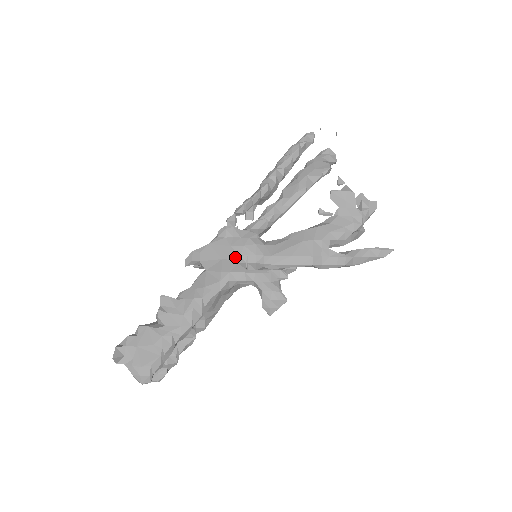
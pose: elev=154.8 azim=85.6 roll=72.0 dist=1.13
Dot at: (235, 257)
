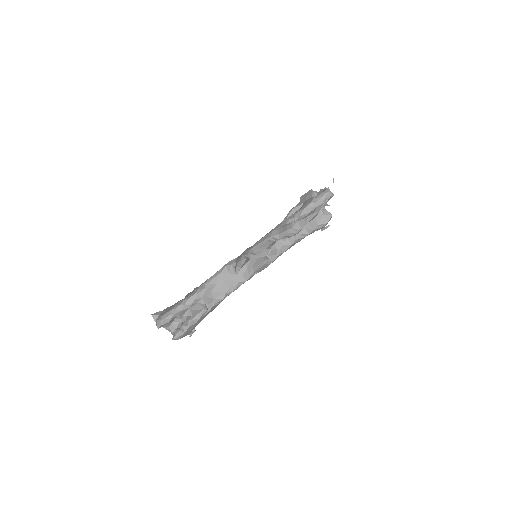
Dot at: occluded
